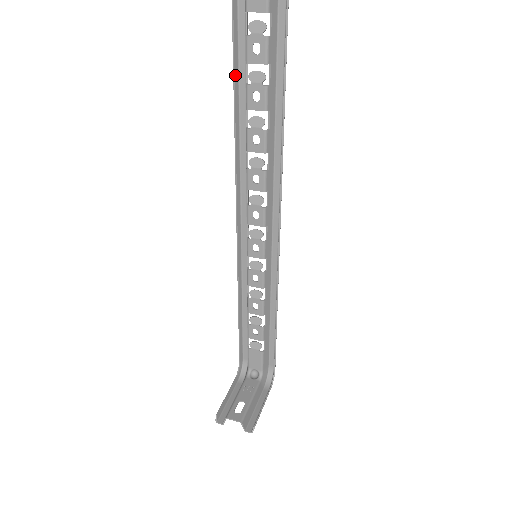
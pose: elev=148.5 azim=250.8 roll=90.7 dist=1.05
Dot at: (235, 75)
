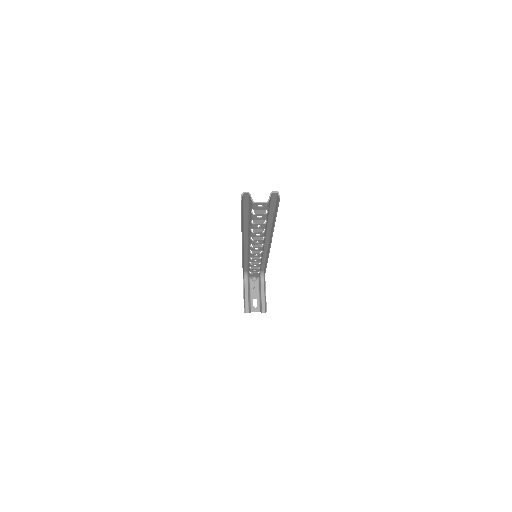
Dot at: (242, 218)
